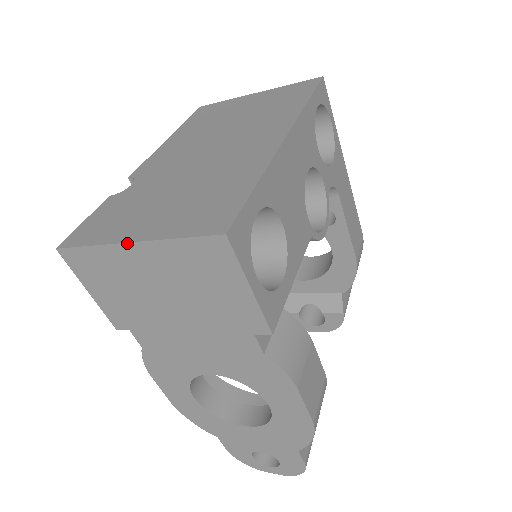
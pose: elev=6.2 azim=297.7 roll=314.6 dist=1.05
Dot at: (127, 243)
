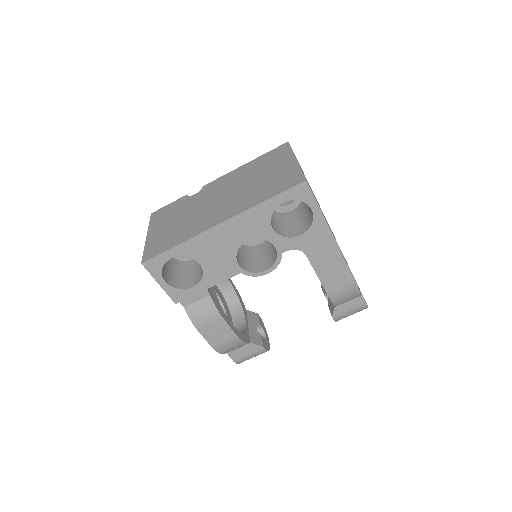
Dot at: (147, 235)
